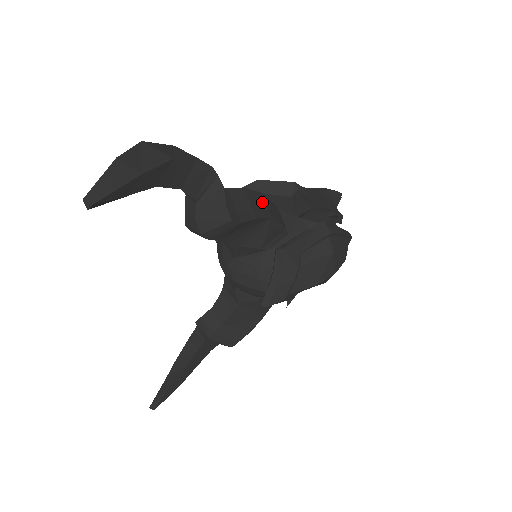
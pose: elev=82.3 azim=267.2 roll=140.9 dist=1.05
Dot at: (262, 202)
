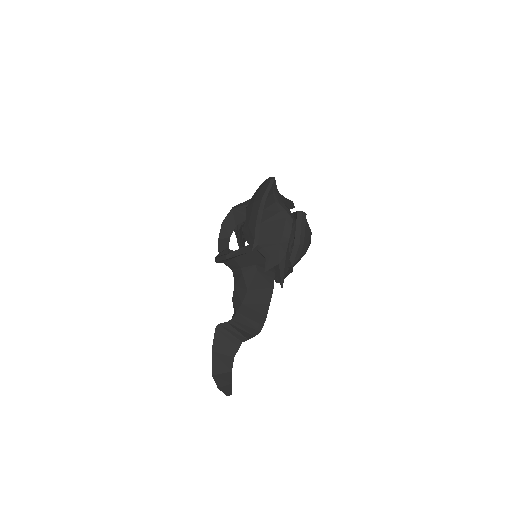
Dot at: (257, 299)
